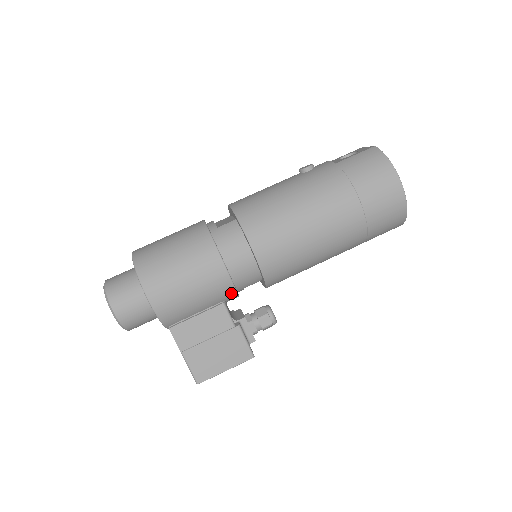
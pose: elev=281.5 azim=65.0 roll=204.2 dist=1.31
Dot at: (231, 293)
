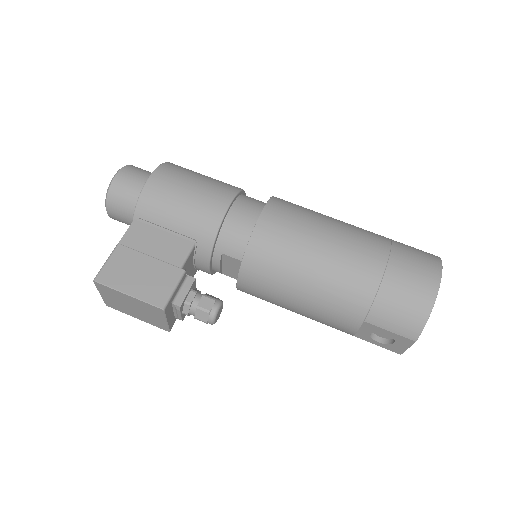
Dot at: (210, 236)
